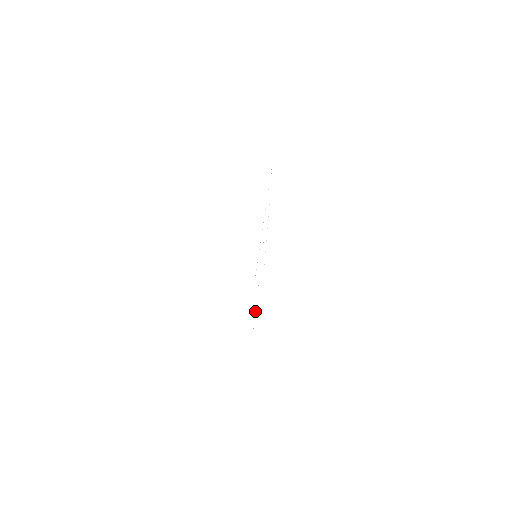
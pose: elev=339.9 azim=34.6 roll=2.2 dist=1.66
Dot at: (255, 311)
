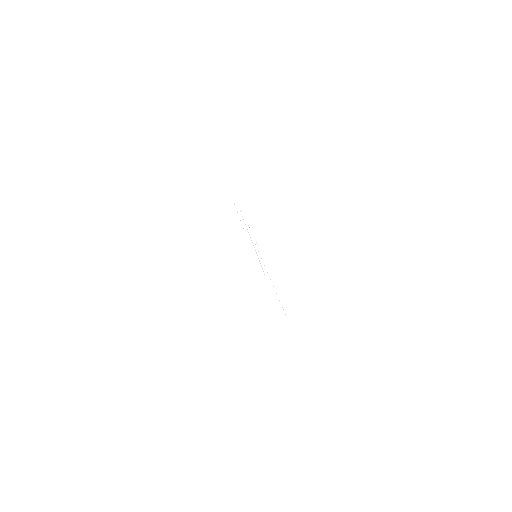
Dot at: occluded
